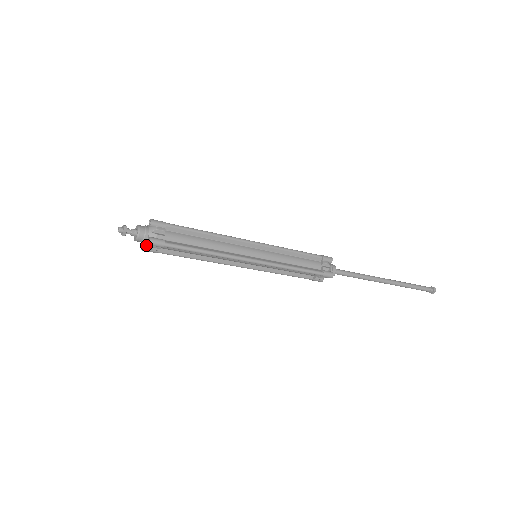
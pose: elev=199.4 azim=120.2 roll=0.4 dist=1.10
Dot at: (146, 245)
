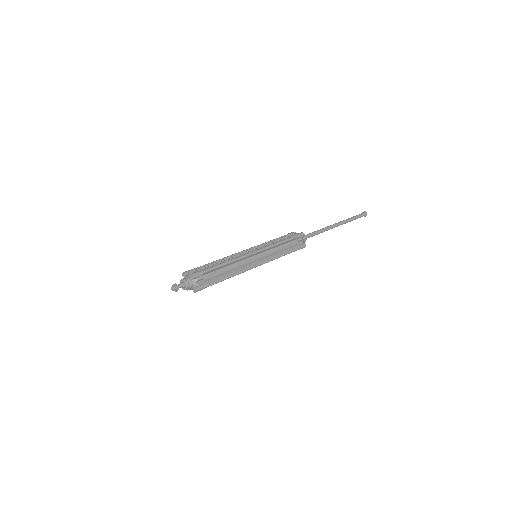
Dot at: (191, 289)
